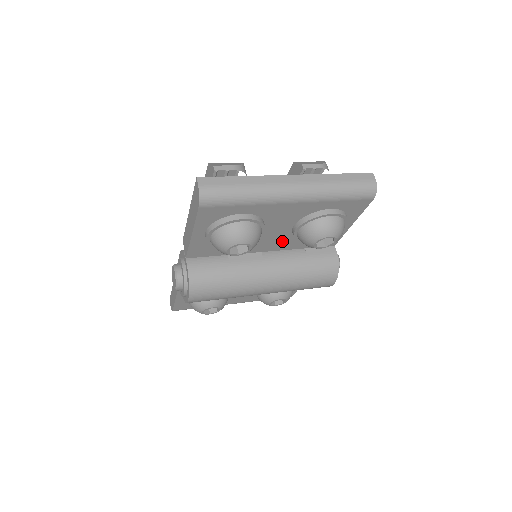
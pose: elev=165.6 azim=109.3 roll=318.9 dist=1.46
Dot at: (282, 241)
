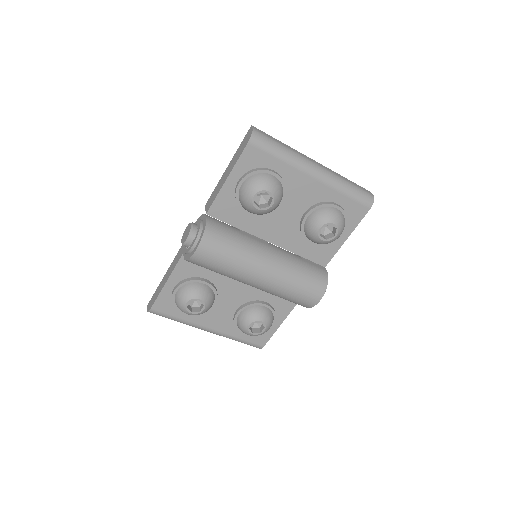
Dot at: (288, 233)
